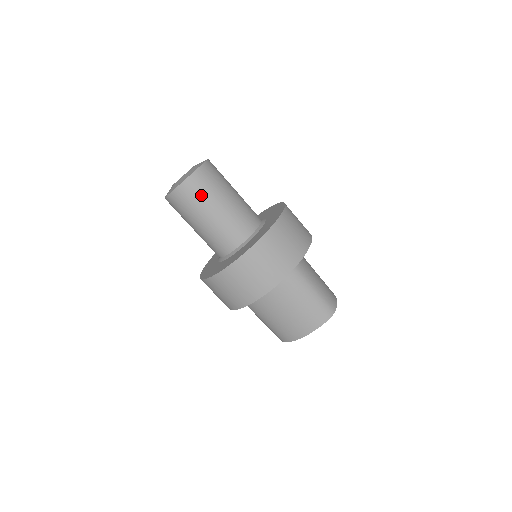
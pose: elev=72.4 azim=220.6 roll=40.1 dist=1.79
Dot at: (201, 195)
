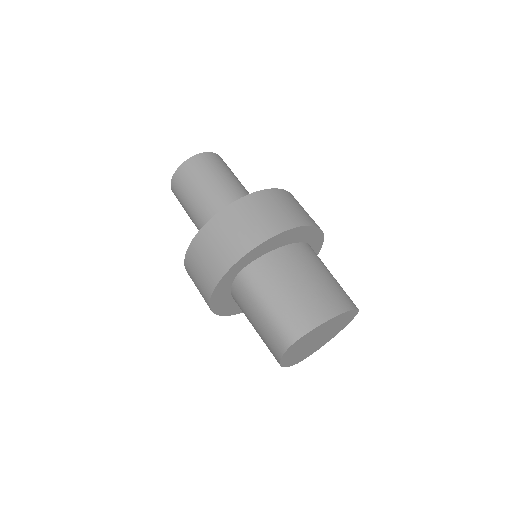
Dot at: (227, 168)
